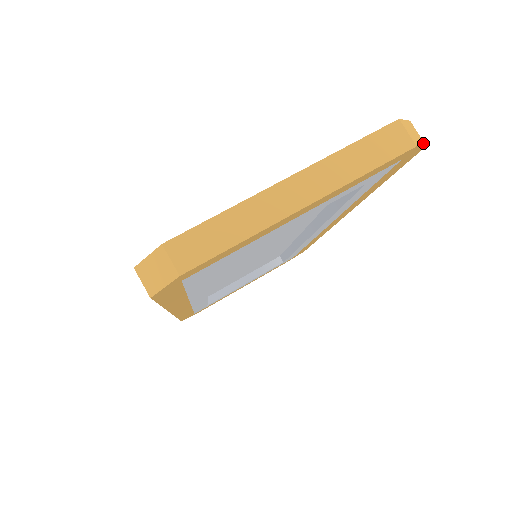
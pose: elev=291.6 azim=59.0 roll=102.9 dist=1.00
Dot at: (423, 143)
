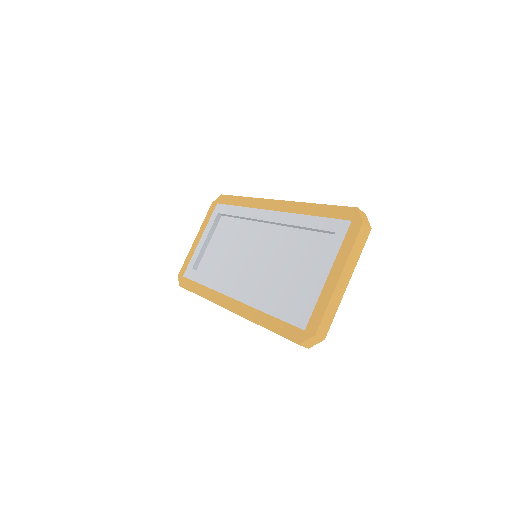
Dot at: occluded
